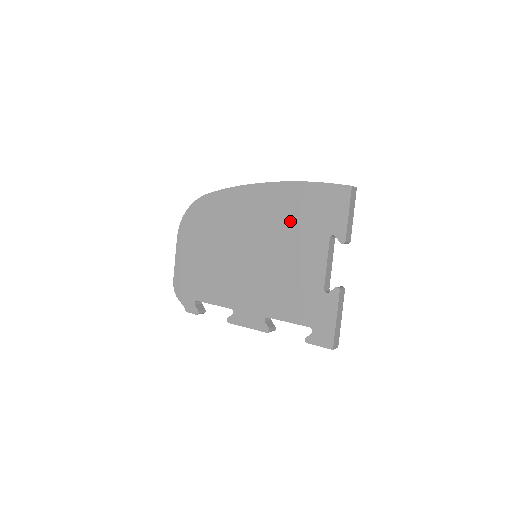
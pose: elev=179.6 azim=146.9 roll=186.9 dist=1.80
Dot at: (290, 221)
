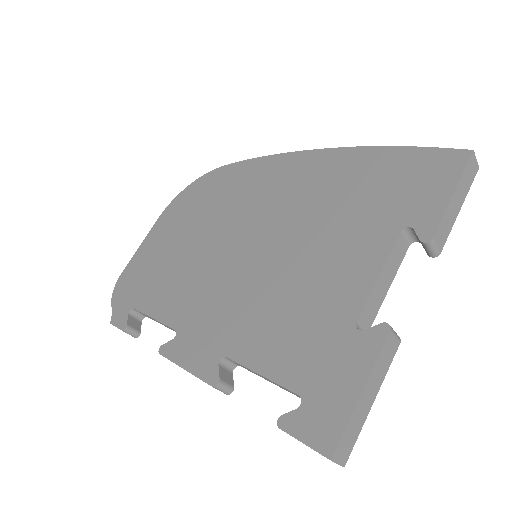
Dot at: (335, 201)
